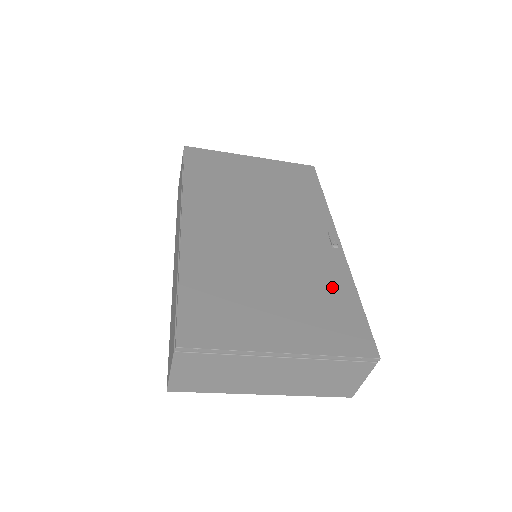
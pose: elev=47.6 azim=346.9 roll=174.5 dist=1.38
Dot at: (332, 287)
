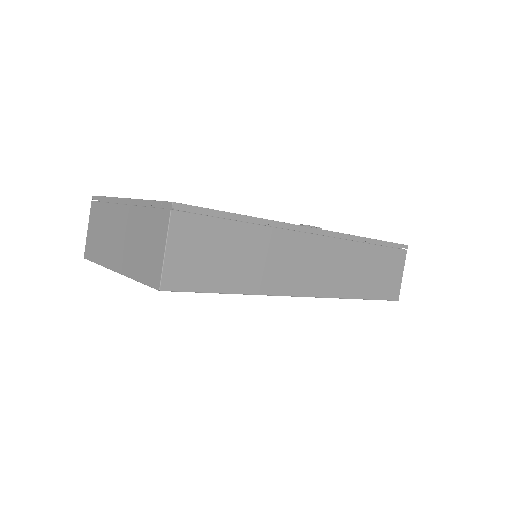
Dot at: occluded
